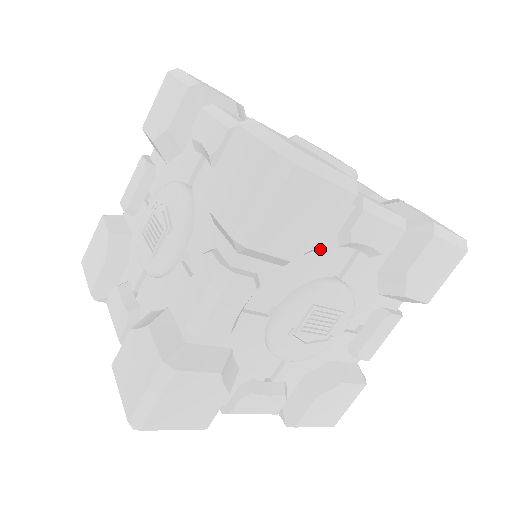
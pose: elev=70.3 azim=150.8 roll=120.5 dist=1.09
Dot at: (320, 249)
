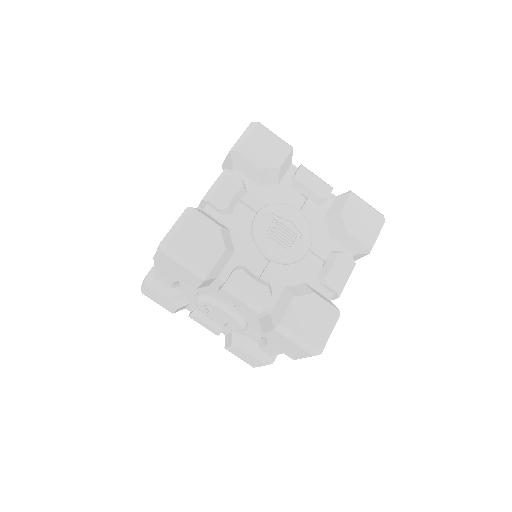
Dot at: occluded
